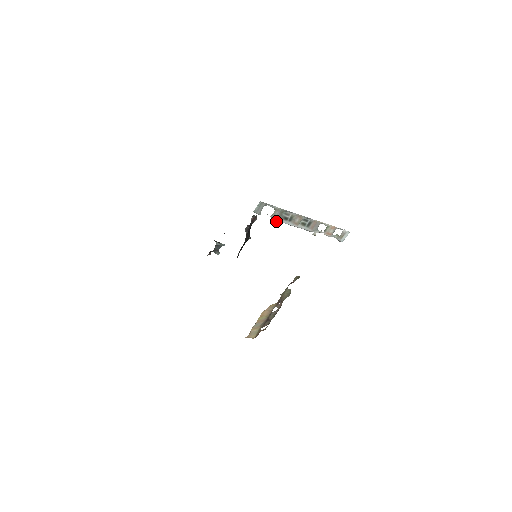
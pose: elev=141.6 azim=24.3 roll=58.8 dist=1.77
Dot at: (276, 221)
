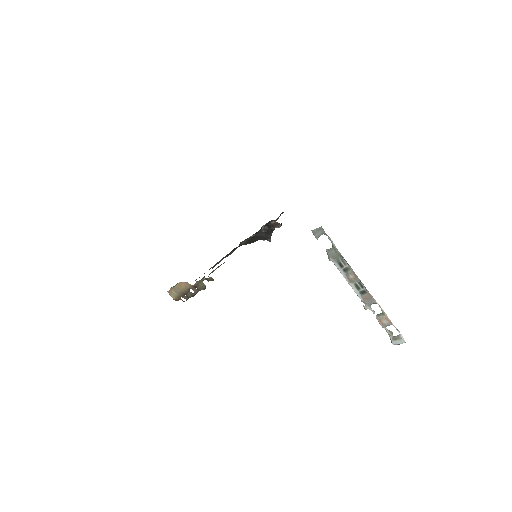
Dot at: (330, 258)
